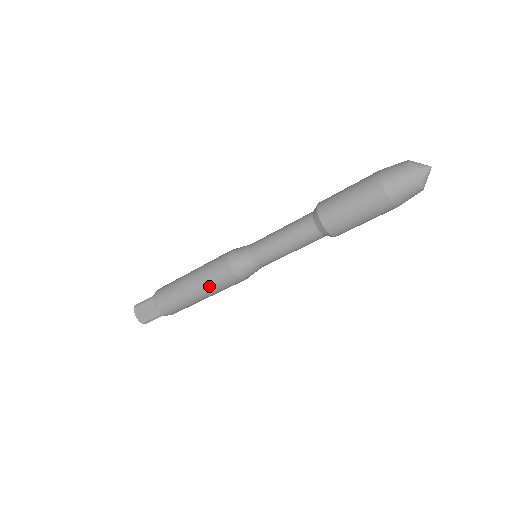
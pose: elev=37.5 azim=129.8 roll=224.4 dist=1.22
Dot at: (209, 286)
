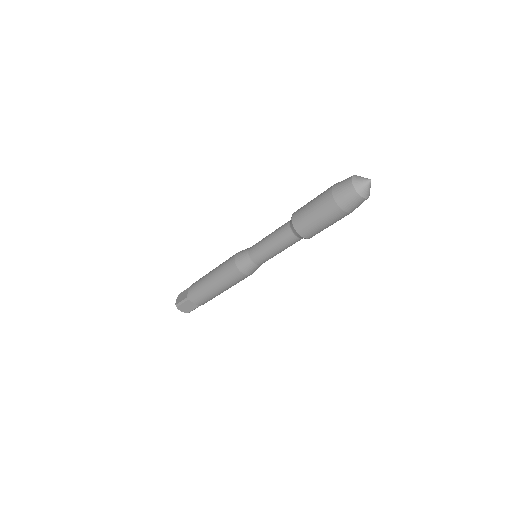
Dot at: (219, 271)
